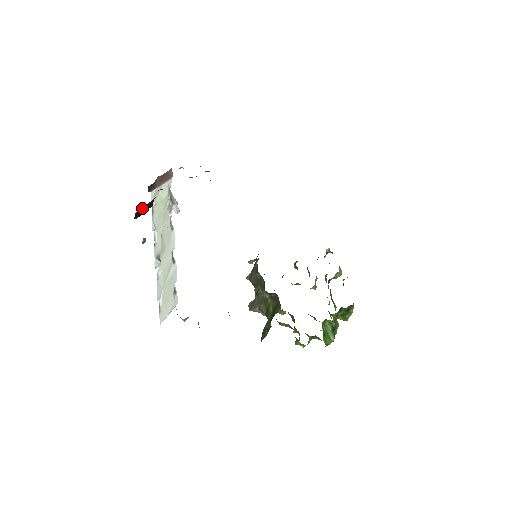
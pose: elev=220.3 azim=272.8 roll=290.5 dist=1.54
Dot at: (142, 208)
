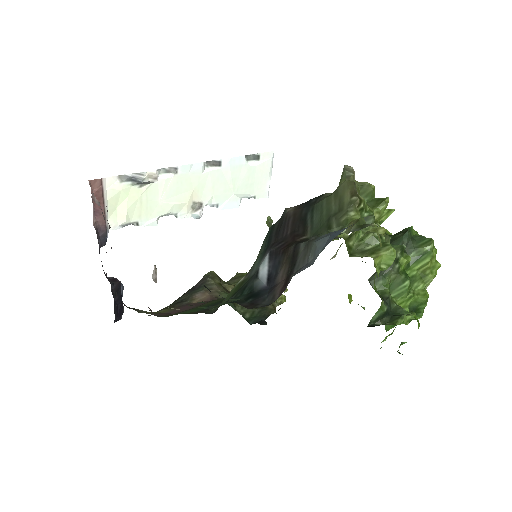
Dot at: occluded
